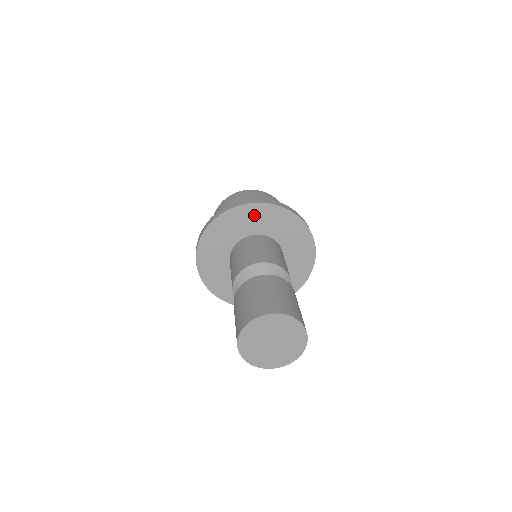
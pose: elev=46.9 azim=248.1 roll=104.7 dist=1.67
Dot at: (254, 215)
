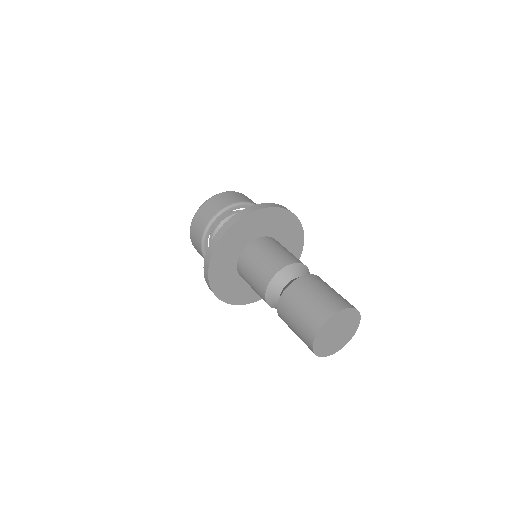
Dot at: (286, 222)
